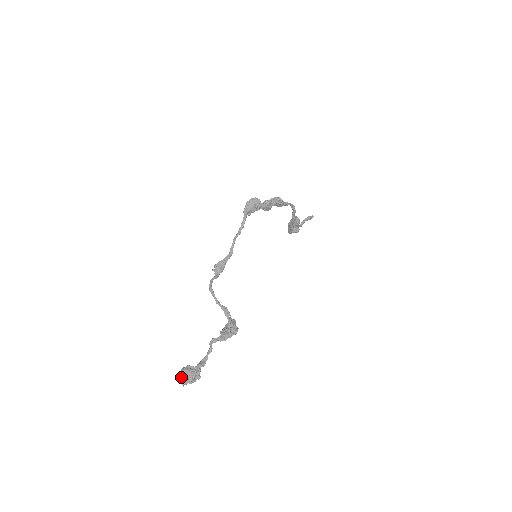
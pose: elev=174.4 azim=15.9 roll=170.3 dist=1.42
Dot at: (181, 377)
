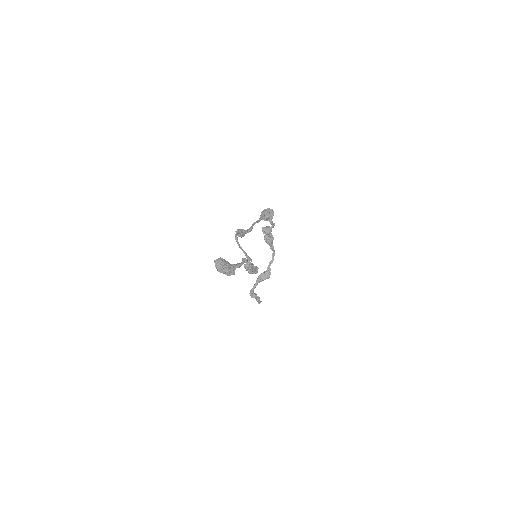
Dot at: (222, 260)
